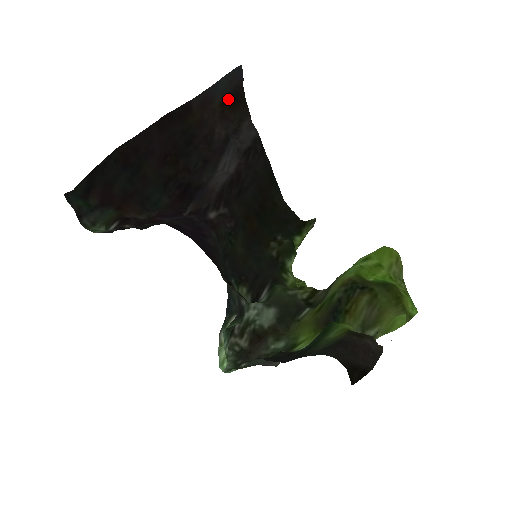
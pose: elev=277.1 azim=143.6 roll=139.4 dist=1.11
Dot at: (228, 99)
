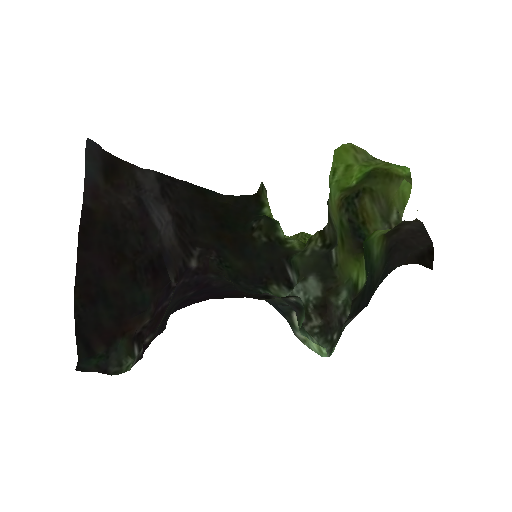
Dot at: (106, 172)
